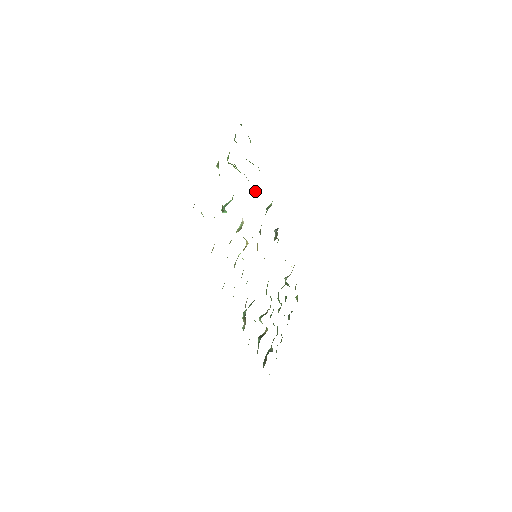
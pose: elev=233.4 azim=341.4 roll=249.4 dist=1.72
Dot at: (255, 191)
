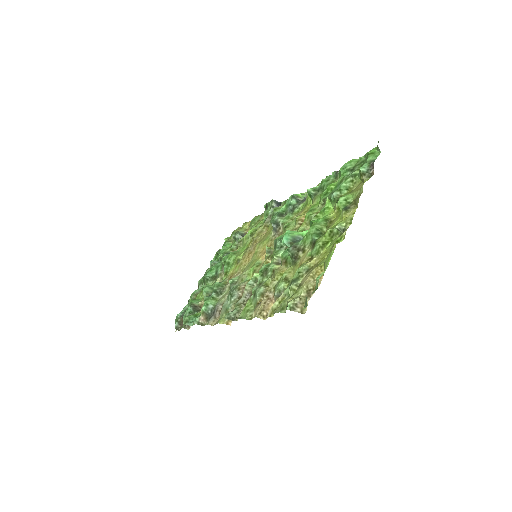
Dot at: (309, 193)
